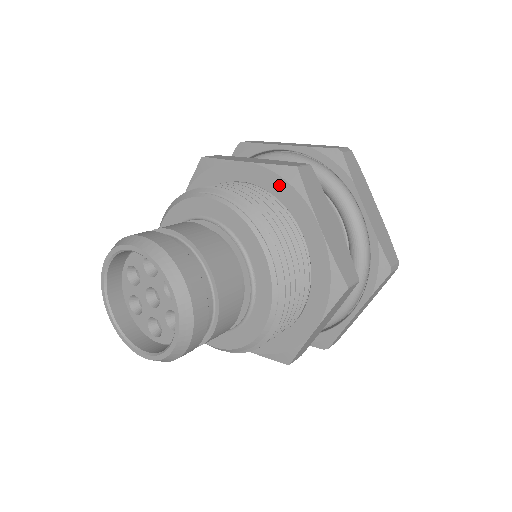
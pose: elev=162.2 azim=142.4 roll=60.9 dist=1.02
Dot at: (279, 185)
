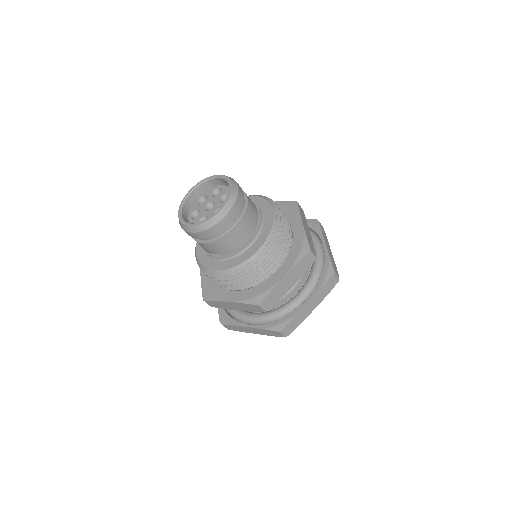
Dot at: (285, 208)
